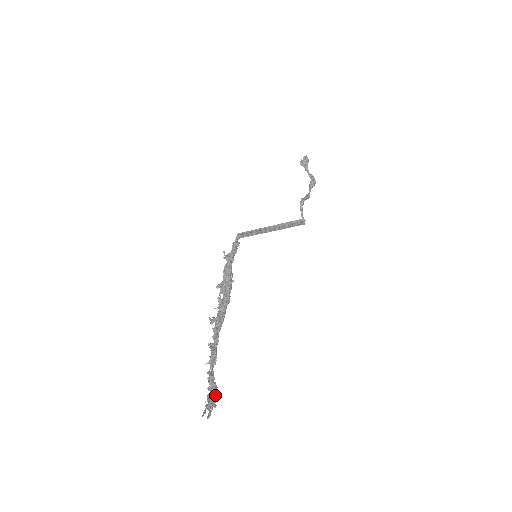
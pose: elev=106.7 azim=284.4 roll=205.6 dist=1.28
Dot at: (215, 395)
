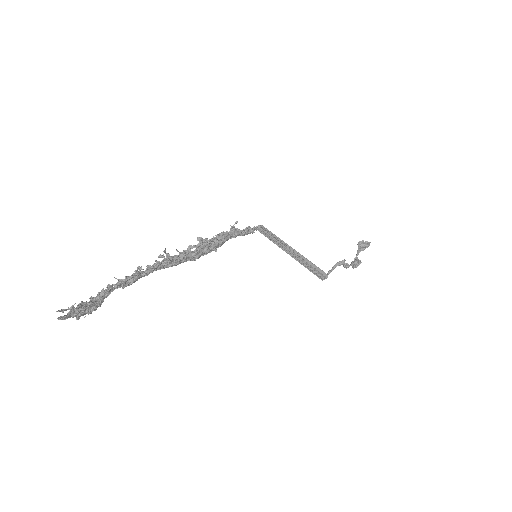
Dot at: (90, 309)
